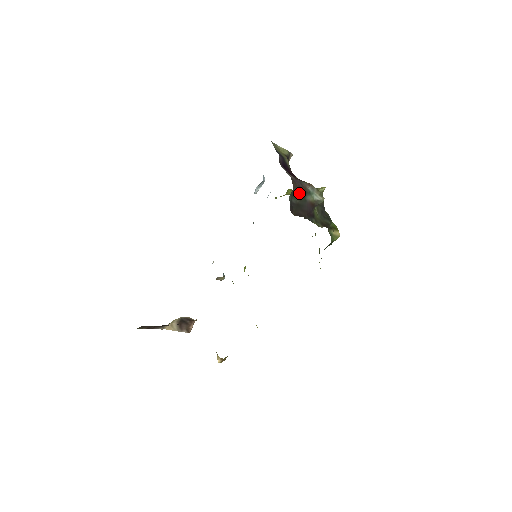
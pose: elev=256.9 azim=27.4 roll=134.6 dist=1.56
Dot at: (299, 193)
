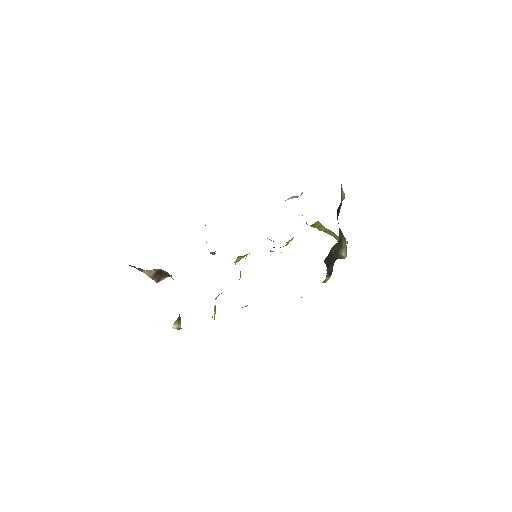
Dot at: (338, 246)
